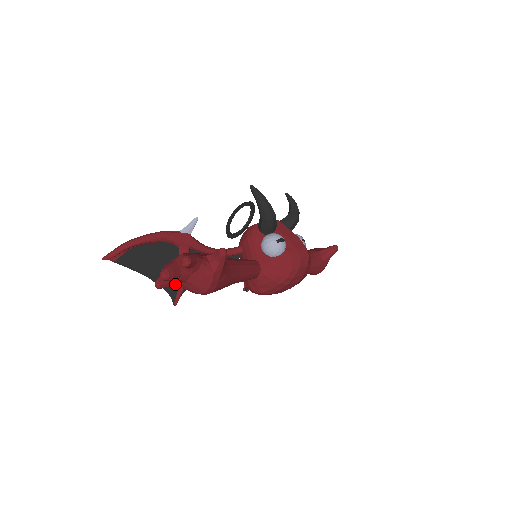
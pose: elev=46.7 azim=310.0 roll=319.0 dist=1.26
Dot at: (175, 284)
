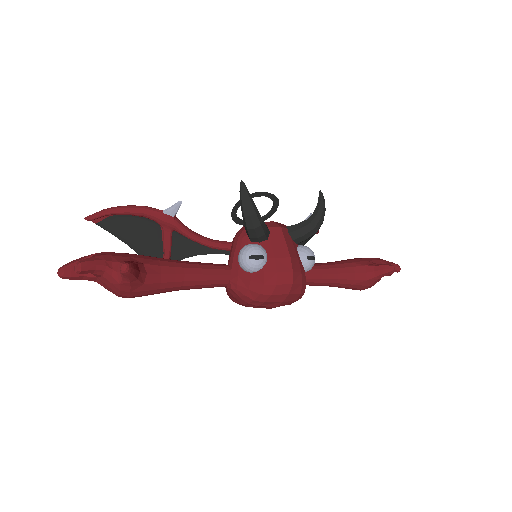
Dot at: occluded
